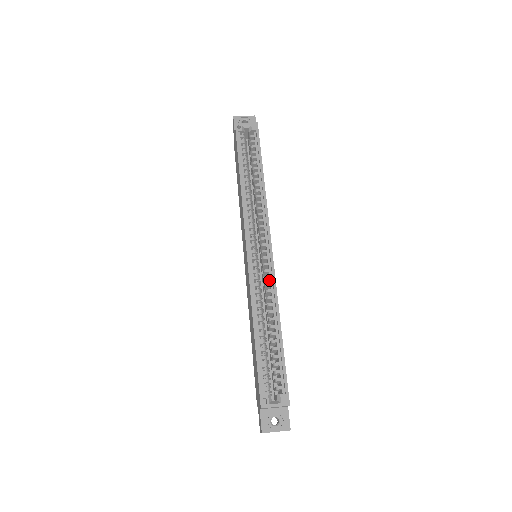
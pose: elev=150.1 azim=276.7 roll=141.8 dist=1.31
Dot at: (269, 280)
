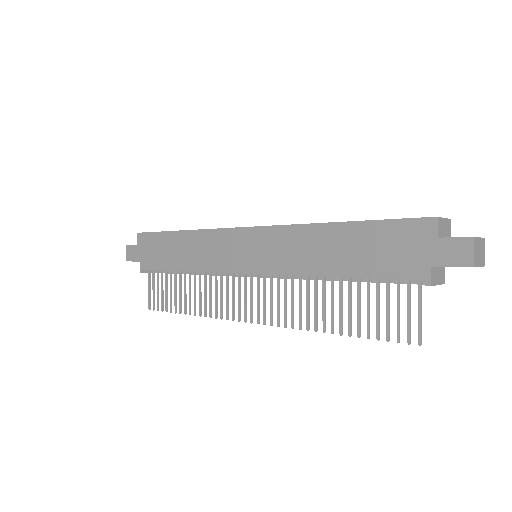
Dot at: occluded
